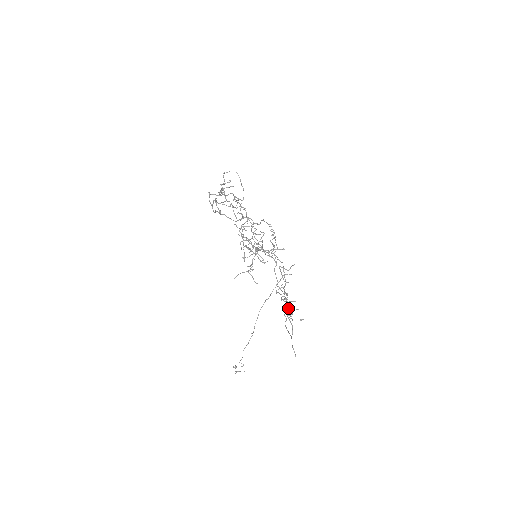
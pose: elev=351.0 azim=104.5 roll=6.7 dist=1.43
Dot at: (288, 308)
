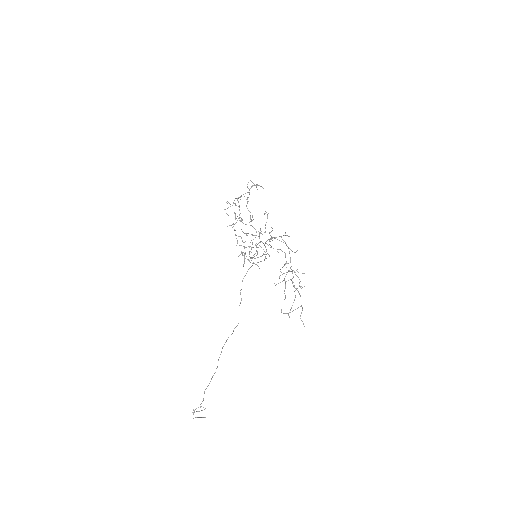
Dot at: occluded
